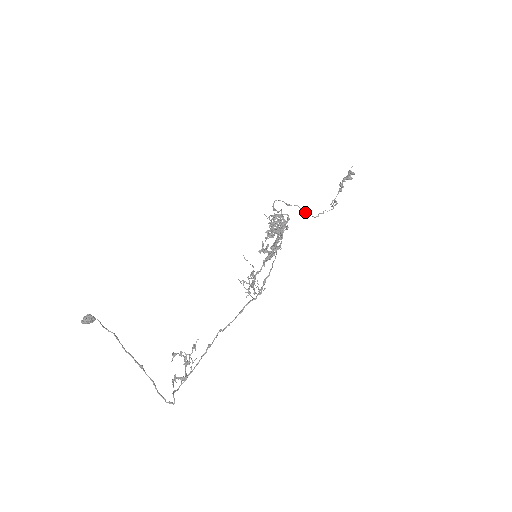
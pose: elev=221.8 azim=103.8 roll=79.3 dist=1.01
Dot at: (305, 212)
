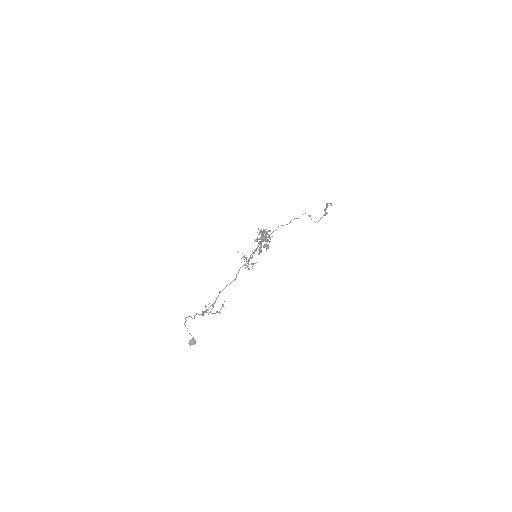
Dot at: (282, 225)
